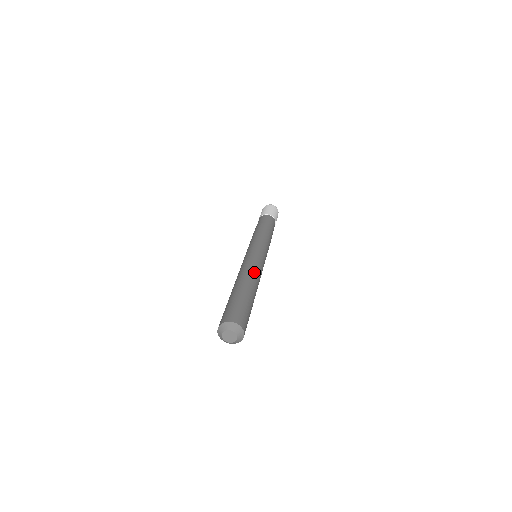
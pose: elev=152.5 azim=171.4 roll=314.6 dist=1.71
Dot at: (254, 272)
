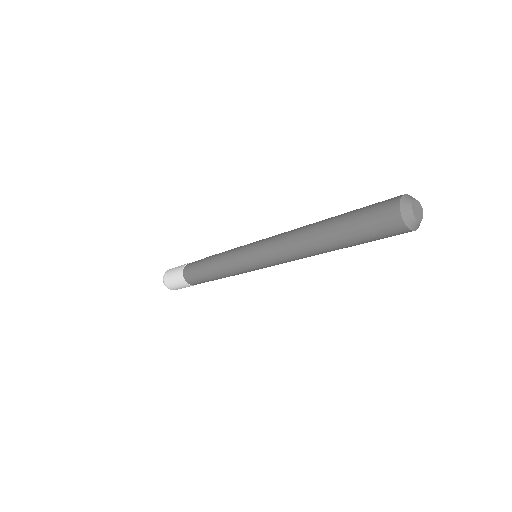
Dot at: occluded
